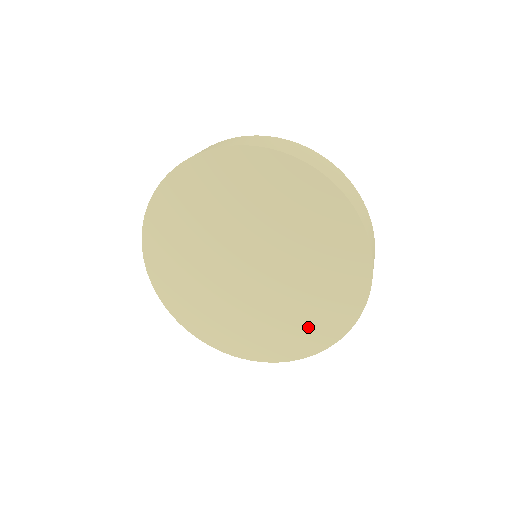
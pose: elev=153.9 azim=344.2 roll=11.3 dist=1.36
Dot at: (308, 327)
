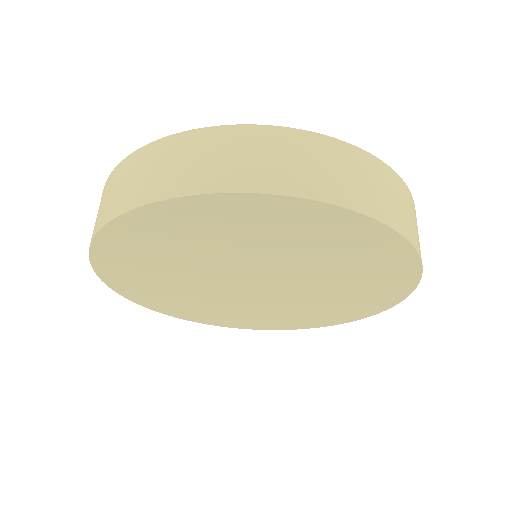
Dot at: (375, 279)
